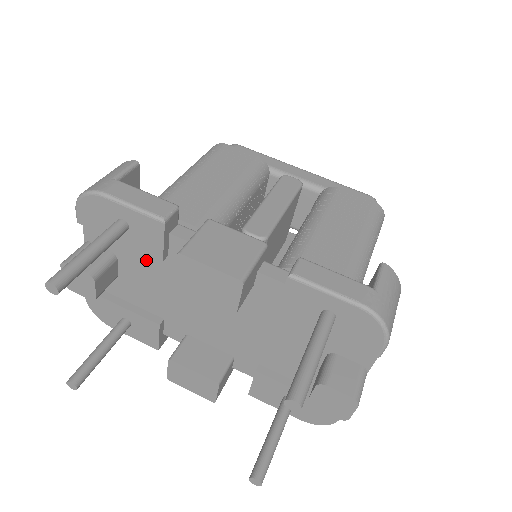
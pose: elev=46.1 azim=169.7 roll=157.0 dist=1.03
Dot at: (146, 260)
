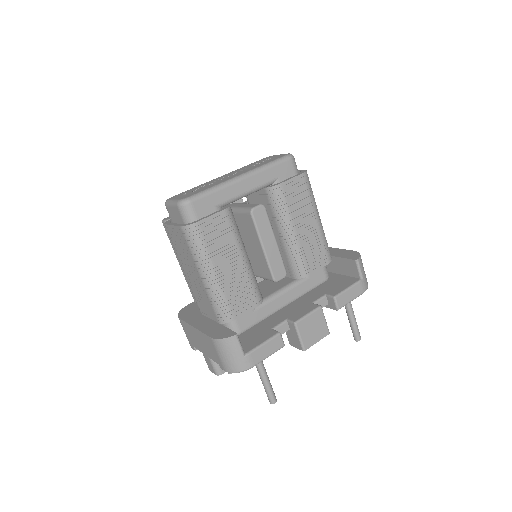
Dot at: occluded
